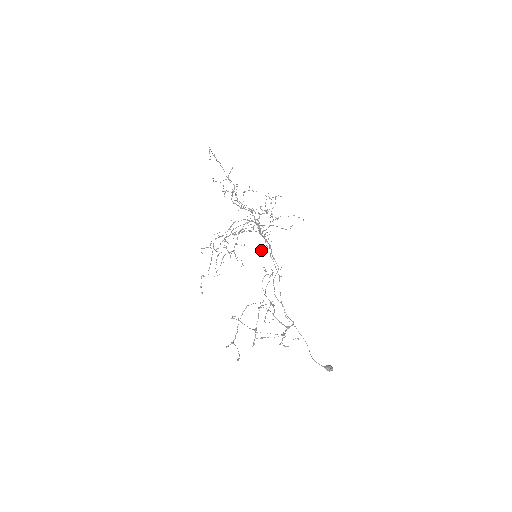
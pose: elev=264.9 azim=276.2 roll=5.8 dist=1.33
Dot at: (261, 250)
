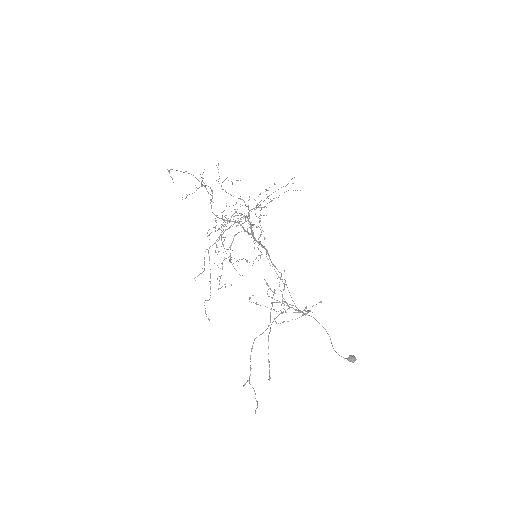
Dot at: occluded
